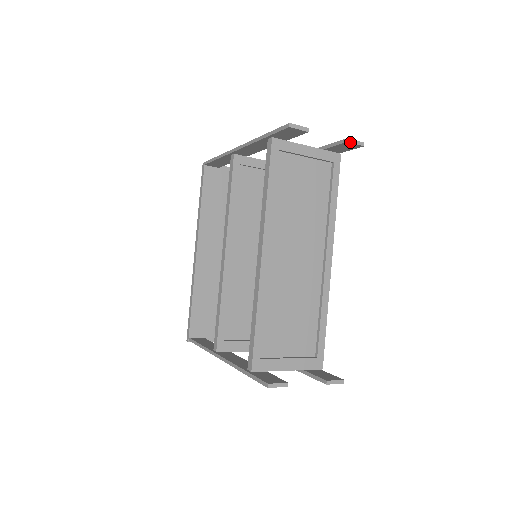
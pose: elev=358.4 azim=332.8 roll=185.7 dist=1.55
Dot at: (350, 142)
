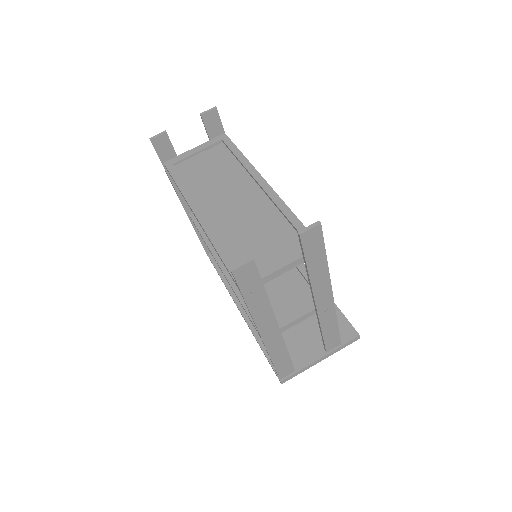
Dot at: (203, 114)
